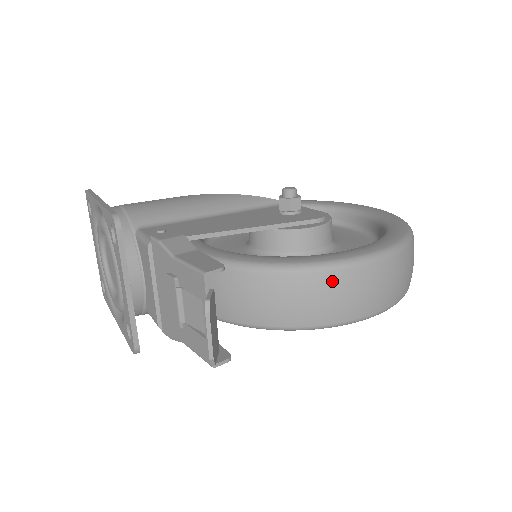
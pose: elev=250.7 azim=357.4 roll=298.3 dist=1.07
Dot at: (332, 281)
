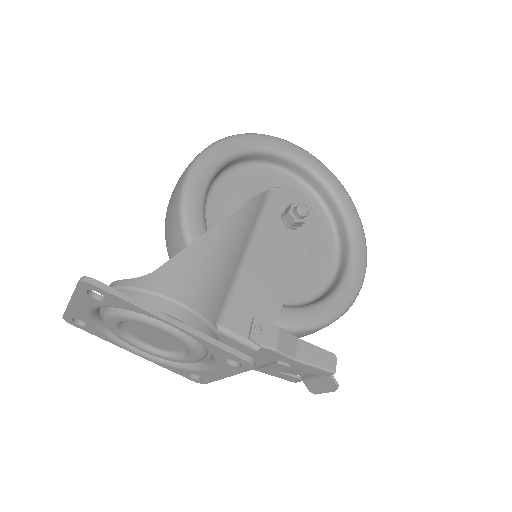
Dot at: occluded
